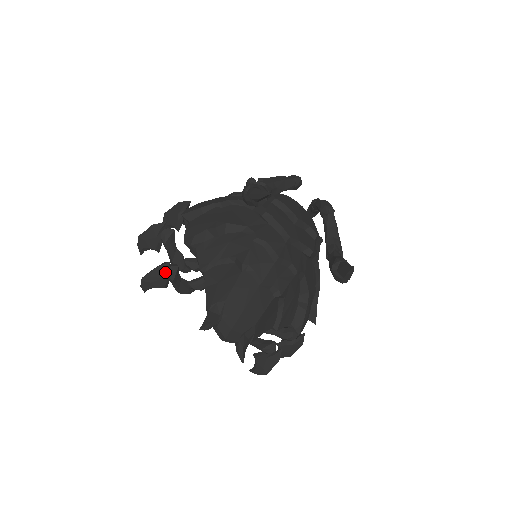
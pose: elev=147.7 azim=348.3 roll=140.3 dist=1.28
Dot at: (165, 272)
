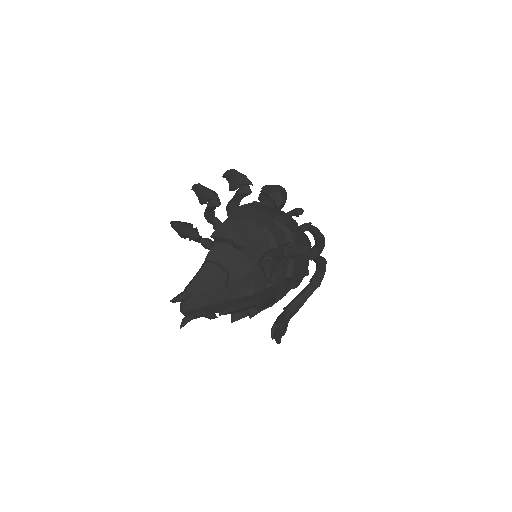
Dot at: (188, 235)
